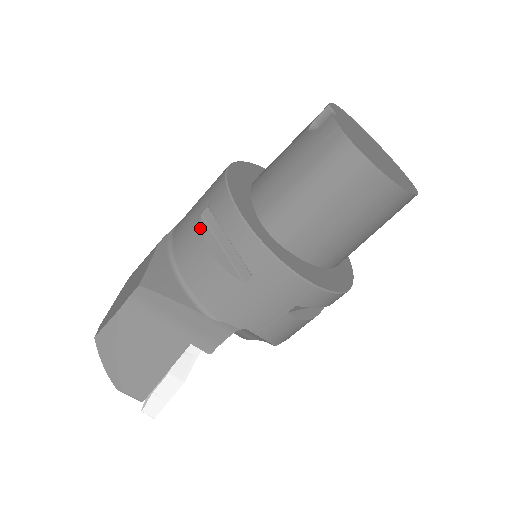
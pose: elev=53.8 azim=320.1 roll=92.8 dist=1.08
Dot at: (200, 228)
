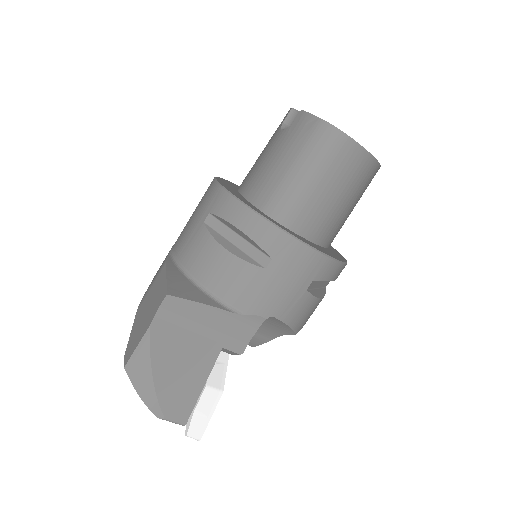
Dot at: (207, 233)
